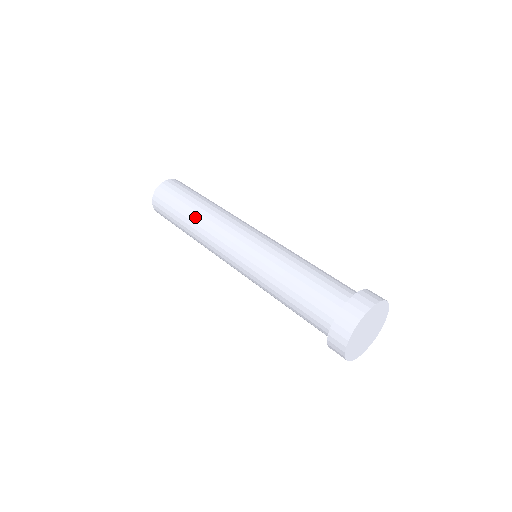
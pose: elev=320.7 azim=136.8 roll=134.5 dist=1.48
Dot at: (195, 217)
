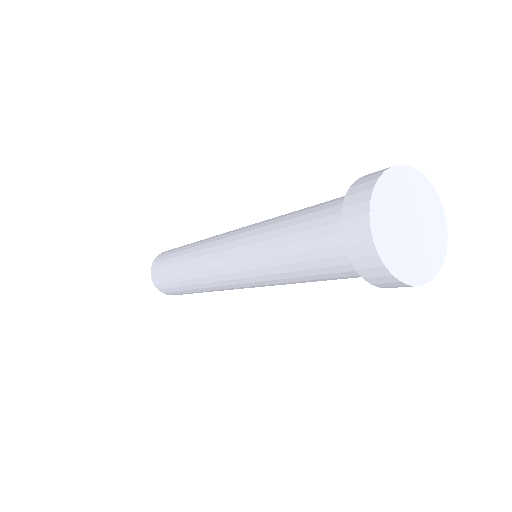
Dot at: (198, 241)
